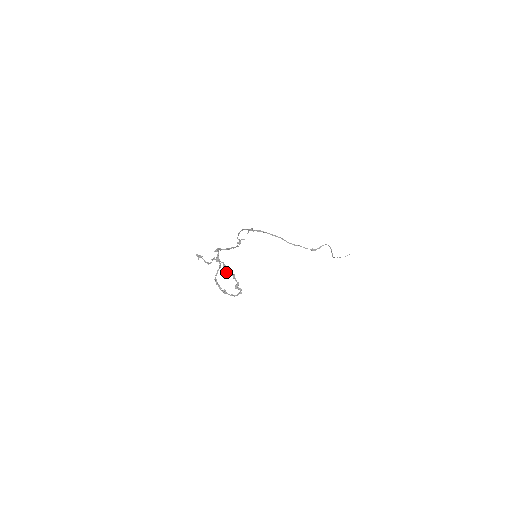
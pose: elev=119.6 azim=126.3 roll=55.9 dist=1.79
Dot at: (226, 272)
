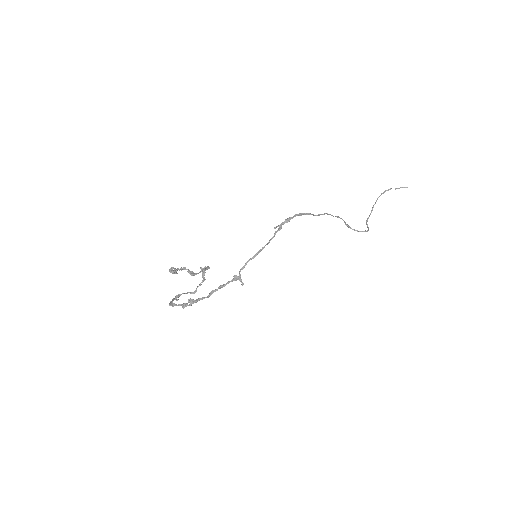
Dot at: occluded
